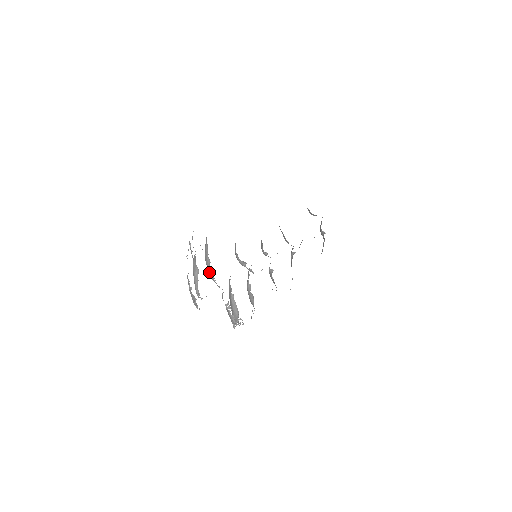
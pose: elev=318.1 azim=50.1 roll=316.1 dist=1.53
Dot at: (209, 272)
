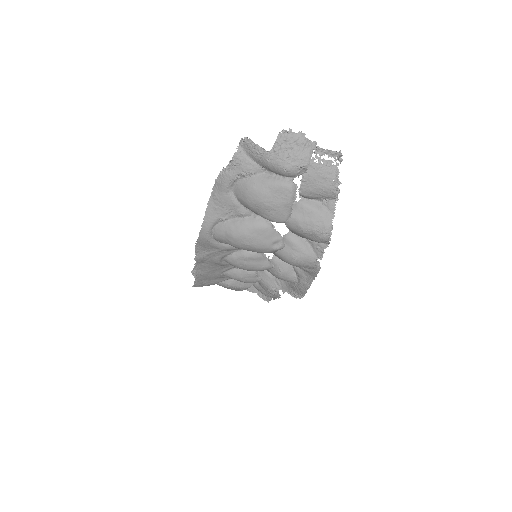
Dot at: (262, 223)
